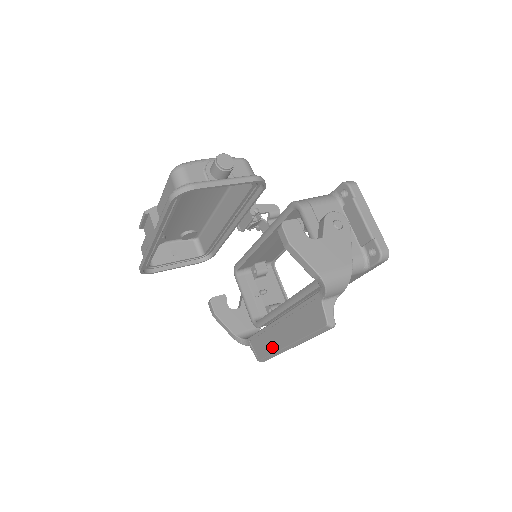
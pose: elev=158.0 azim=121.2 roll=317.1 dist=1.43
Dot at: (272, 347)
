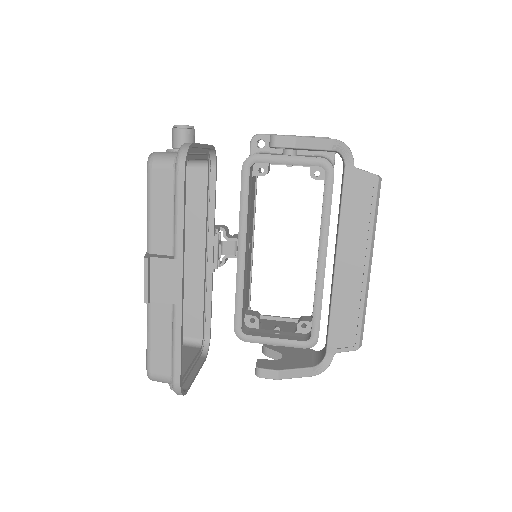
Dot at: (356, 302)
